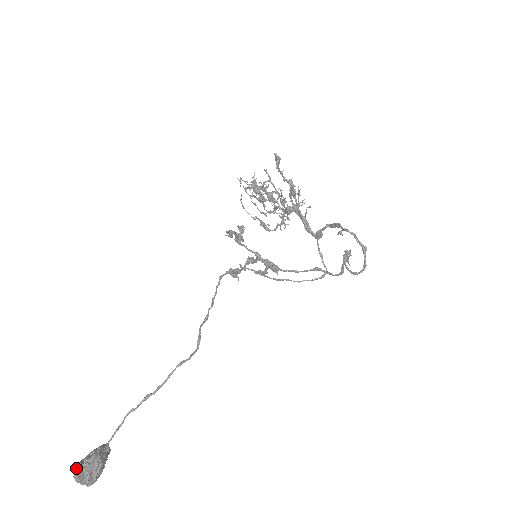
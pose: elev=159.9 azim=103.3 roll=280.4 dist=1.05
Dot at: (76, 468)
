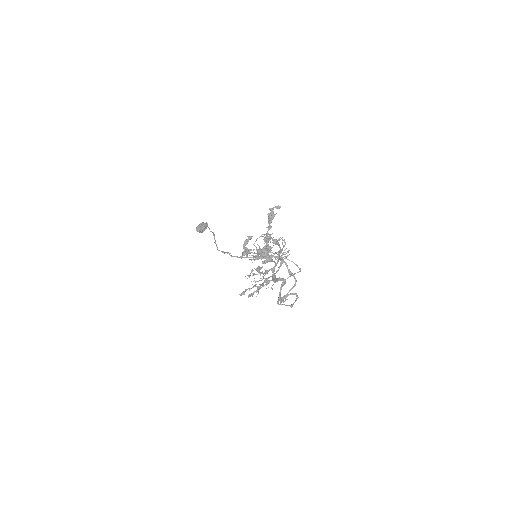
Dot at: (196, 230)
